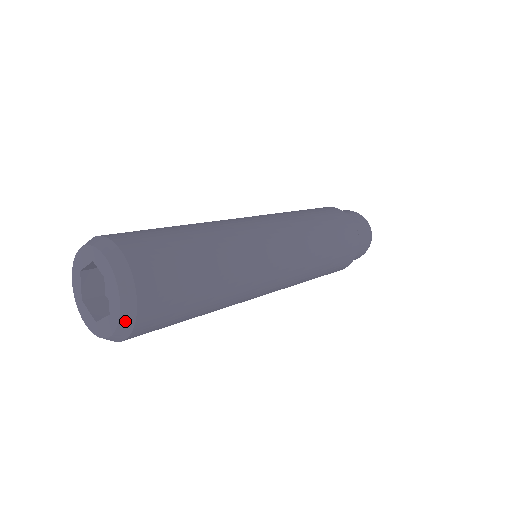
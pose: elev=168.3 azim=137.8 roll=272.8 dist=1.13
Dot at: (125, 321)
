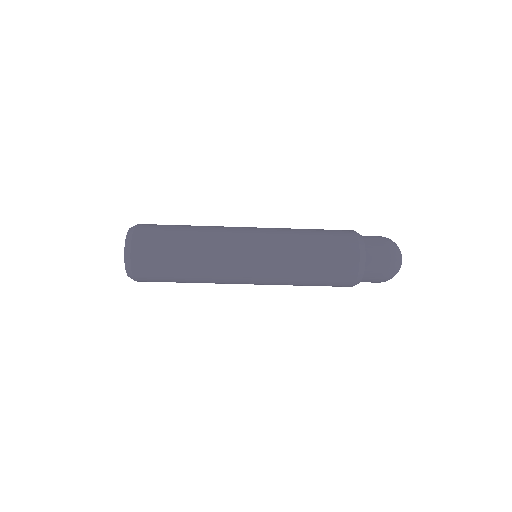
Dot at: (130, 231)
